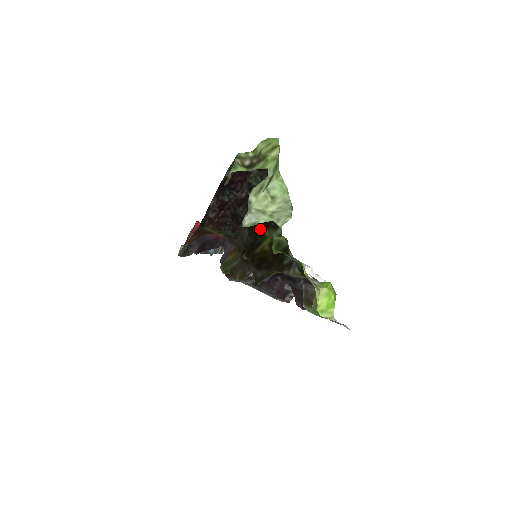
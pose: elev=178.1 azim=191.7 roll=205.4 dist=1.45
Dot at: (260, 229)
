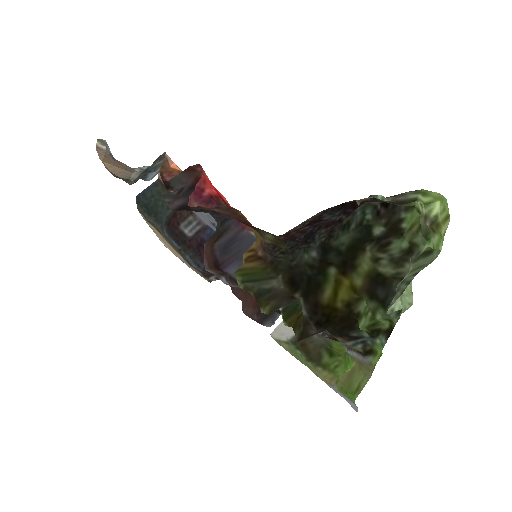
Dot at: (329, 267)
